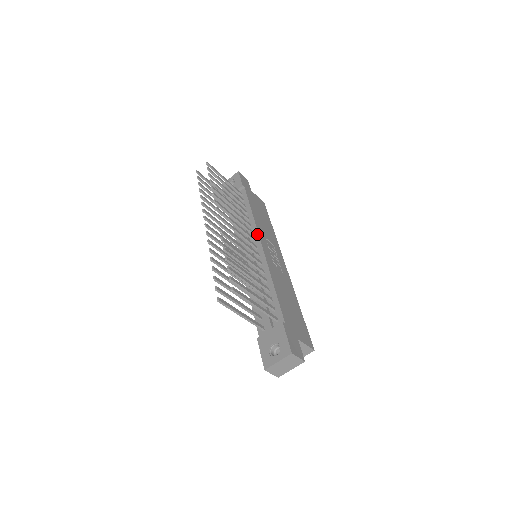
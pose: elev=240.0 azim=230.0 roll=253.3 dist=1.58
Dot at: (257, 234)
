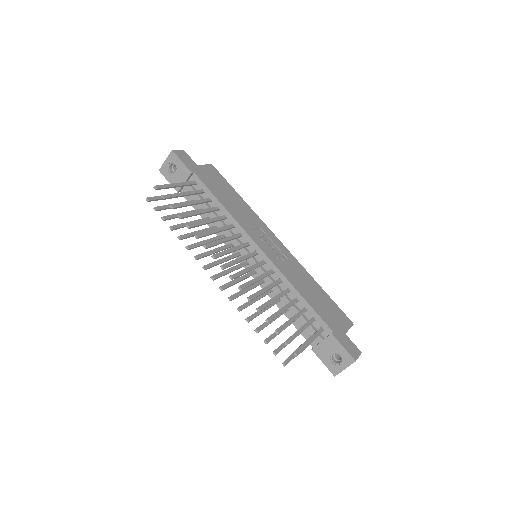
Dot at: (248, 236)
